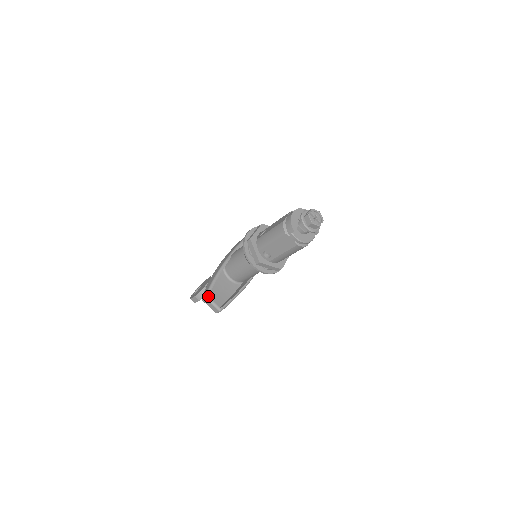
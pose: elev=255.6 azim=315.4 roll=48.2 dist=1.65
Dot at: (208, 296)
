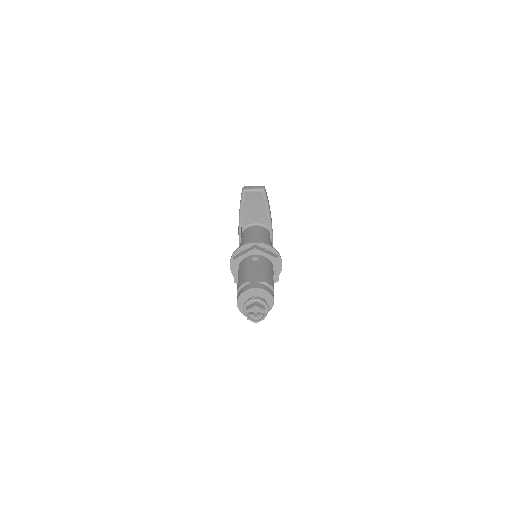
Dot at: occluded
